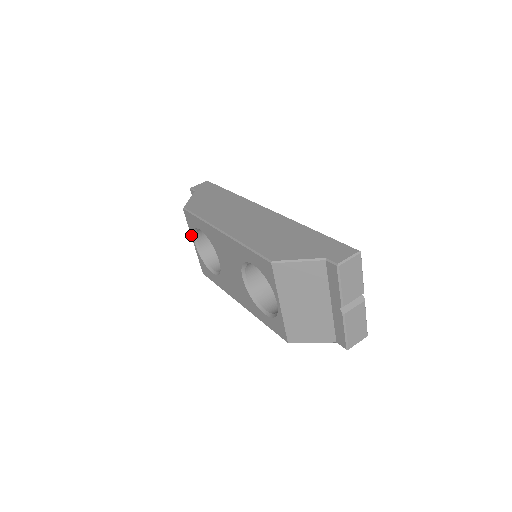
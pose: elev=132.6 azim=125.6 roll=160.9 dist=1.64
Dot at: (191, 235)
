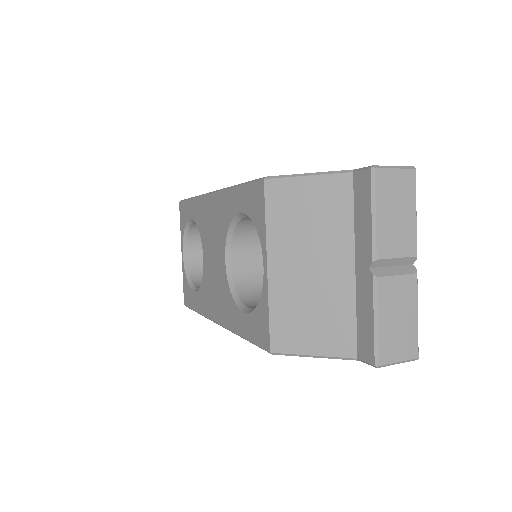
Dot at: (181, 242)
